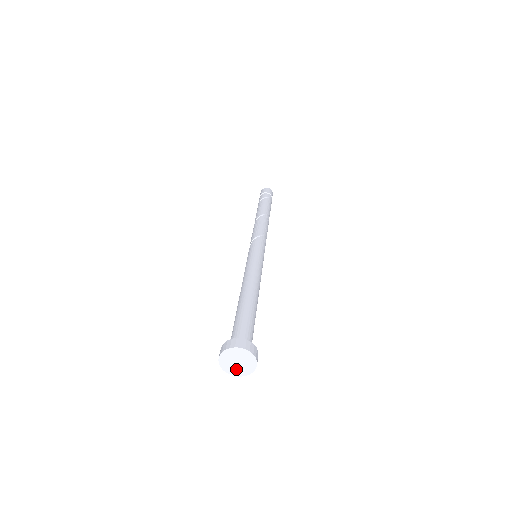
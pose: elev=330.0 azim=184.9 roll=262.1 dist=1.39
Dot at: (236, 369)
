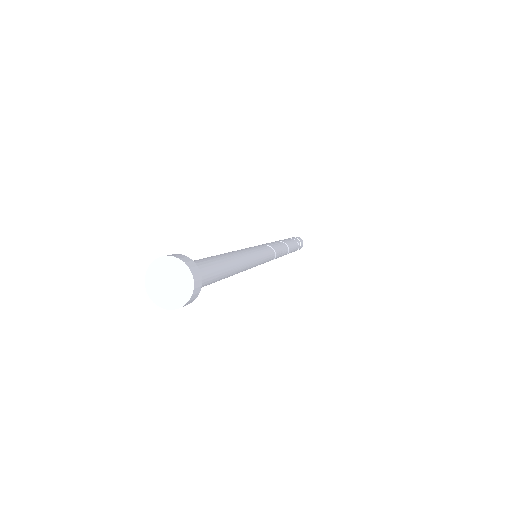
Dot at: (159, 289)
